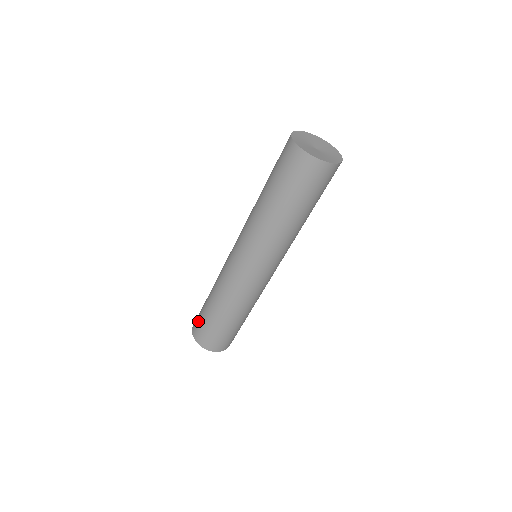
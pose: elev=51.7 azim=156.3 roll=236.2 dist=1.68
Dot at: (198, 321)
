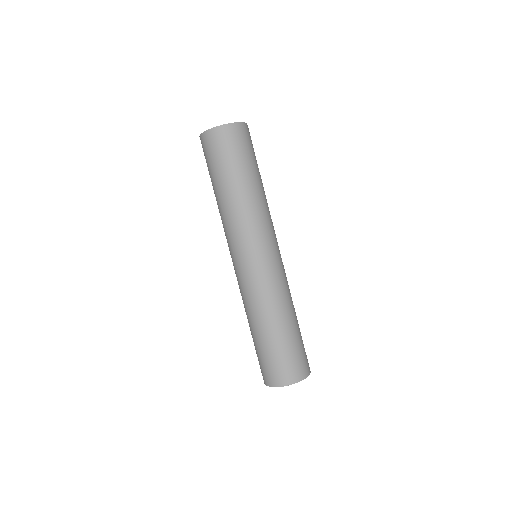
Dot at: (259, 363)
